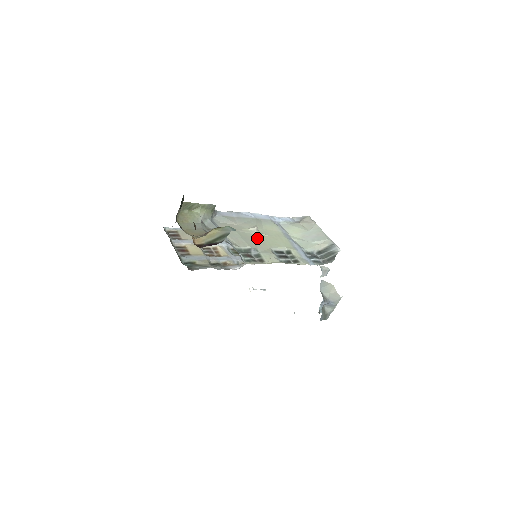
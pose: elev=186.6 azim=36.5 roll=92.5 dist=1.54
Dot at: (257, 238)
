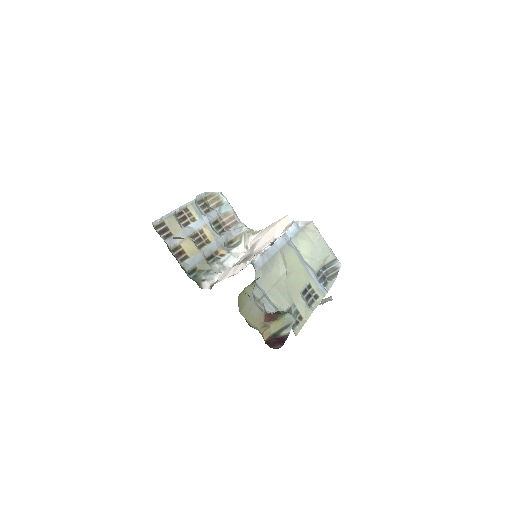
Dot at: (289, 284)
